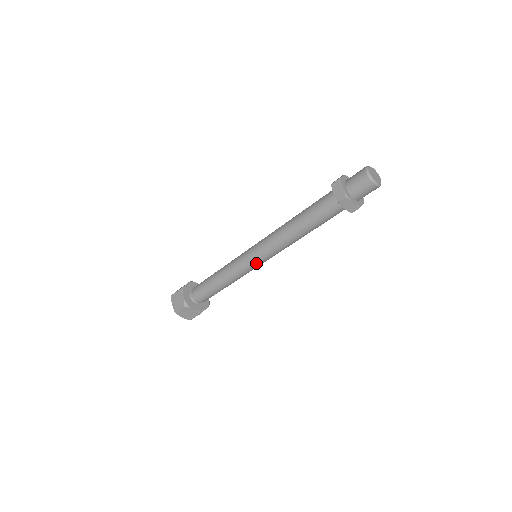
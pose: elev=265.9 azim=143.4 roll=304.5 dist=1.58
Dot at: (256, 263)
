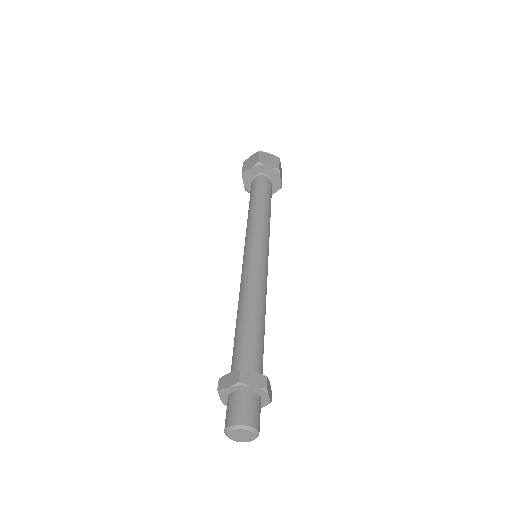
Dot at: occluded
